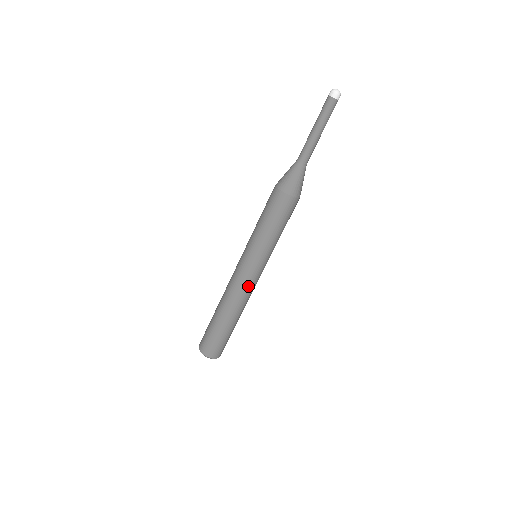
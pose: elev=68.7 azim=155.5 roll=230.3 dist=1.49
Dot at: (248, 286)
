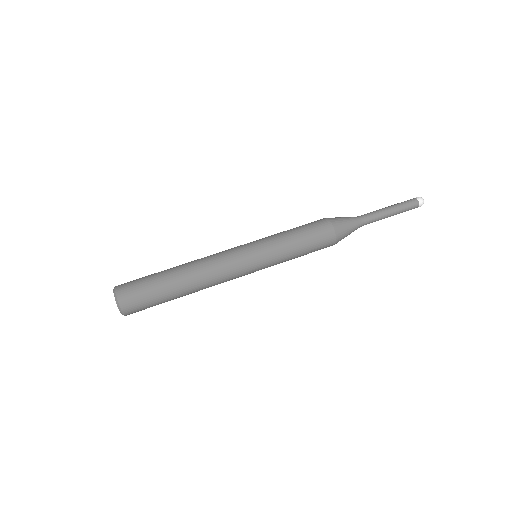
Dot at: (226, 260)
